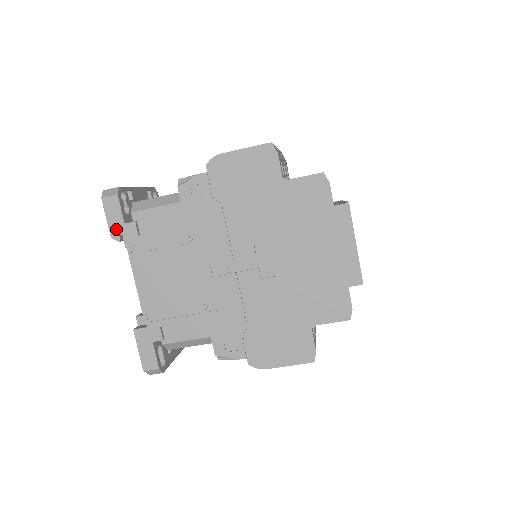
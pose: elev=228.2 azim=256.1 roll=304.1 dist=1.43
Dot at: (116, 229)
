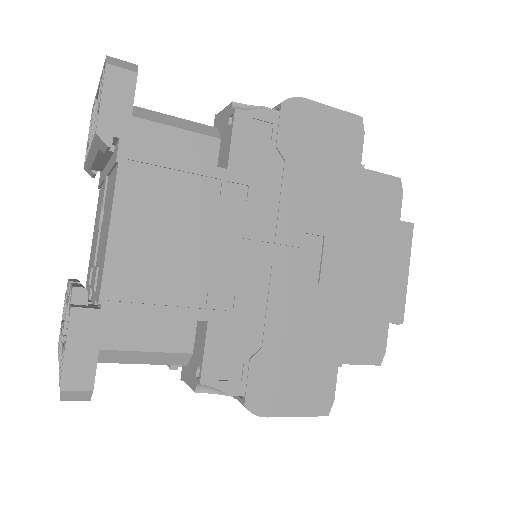
Dot at: (112, 124)
